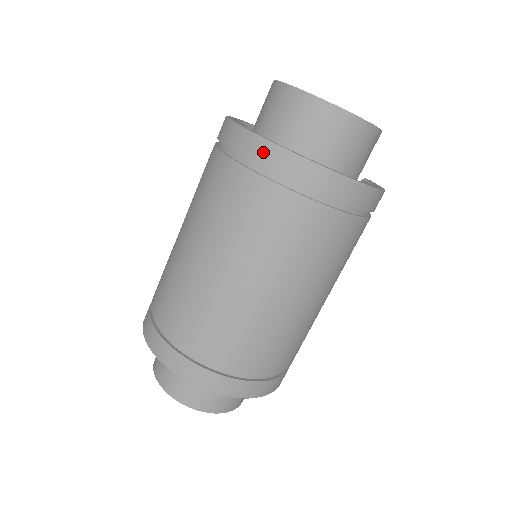
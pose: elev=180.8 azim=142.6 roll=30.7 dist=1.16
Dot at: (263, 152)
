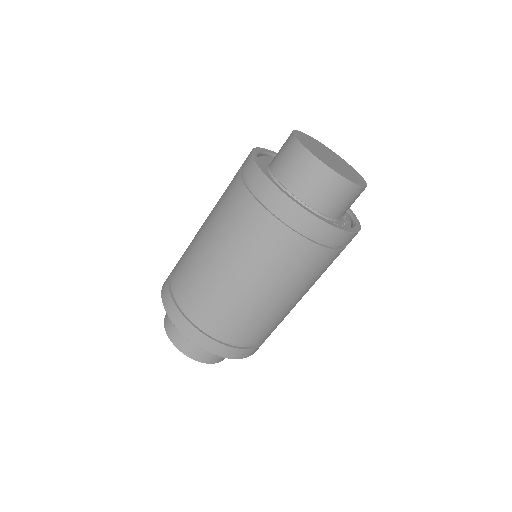
Dot at: (294, 213)
